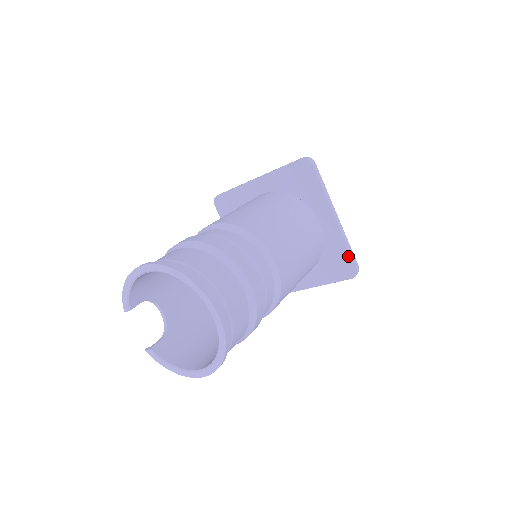
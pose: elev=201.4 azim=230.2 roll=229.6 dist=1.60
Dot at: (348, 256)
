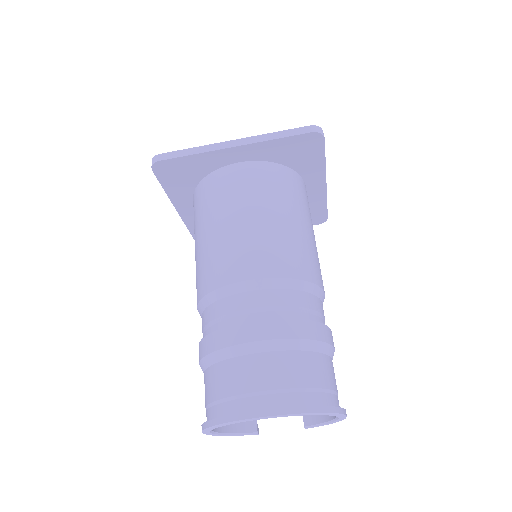
Dot at: (291, 139)
